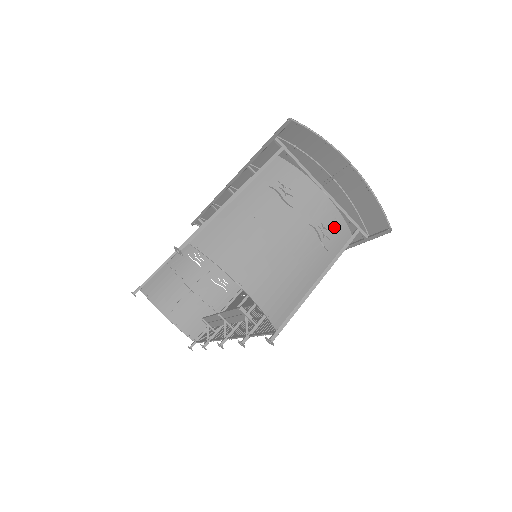
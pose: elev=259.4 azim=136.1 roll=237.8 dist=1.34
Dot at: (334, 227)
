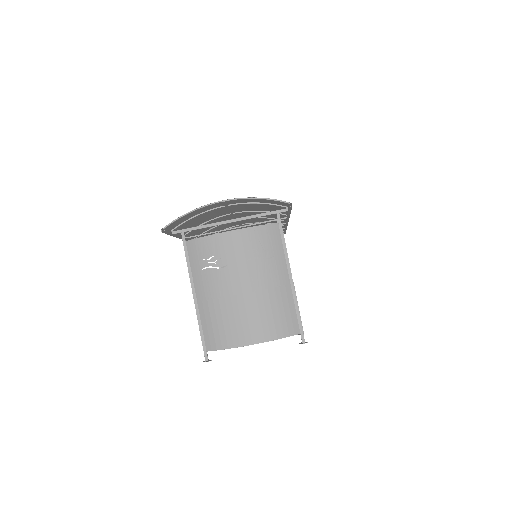
Dot at: (261, 239)
